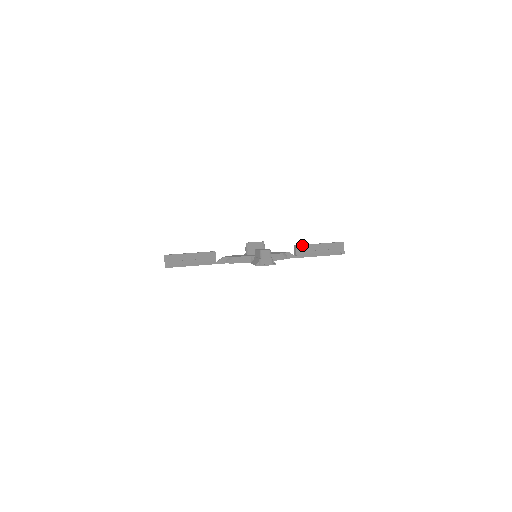
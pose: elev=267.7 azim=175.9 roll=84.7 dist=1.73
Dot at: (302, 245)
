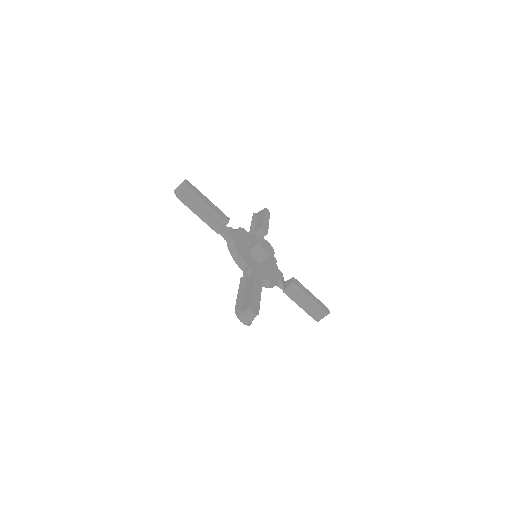
Dot at: (298, 286)
